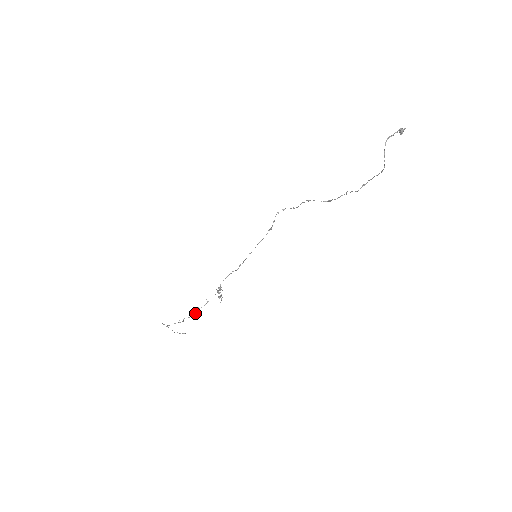
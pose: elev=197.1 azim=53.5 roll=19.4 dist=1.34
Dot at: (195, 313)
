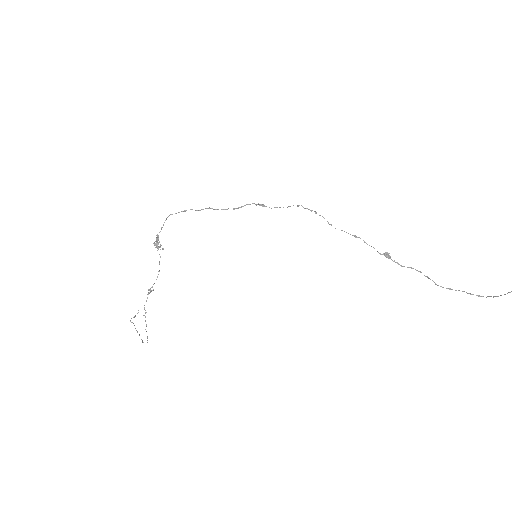
Dot at: (150, 292)
